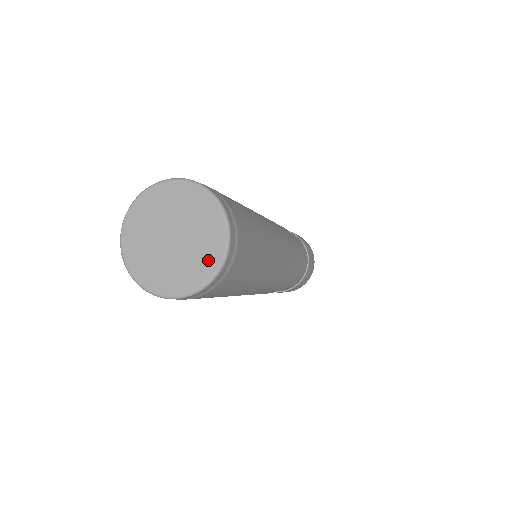
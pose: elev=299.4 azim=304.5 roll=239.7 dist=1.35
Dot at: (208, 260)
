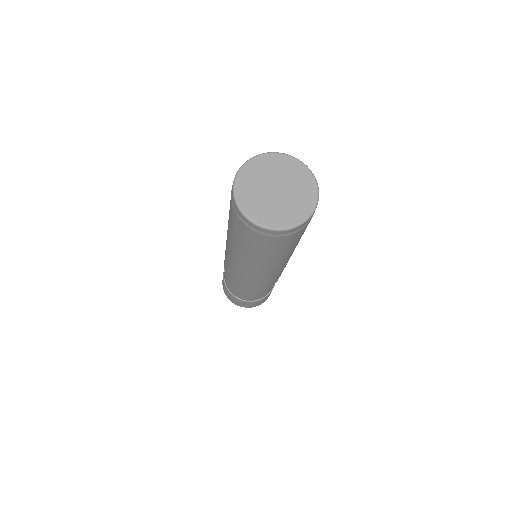
Dot at: (307, 184)
